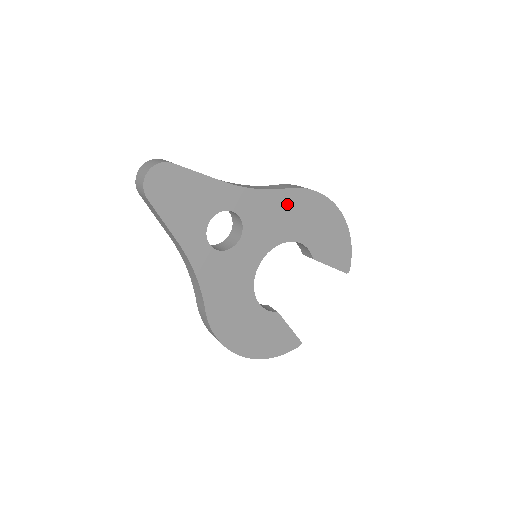
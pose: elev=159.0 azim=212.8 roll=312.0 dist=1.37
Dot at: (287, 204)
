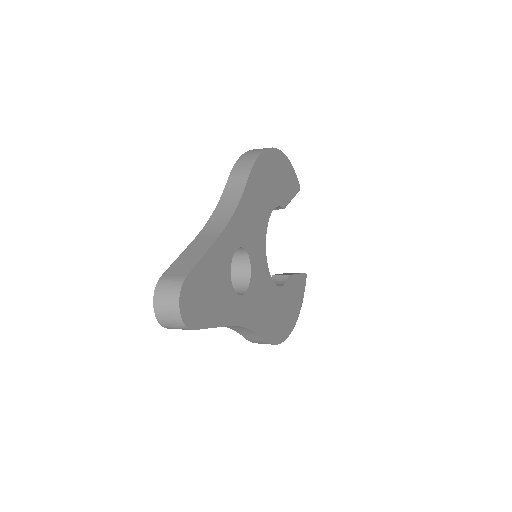
Dot at: (254, 192)
